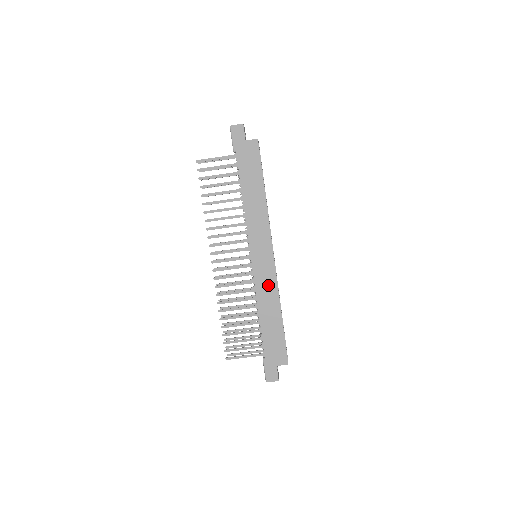
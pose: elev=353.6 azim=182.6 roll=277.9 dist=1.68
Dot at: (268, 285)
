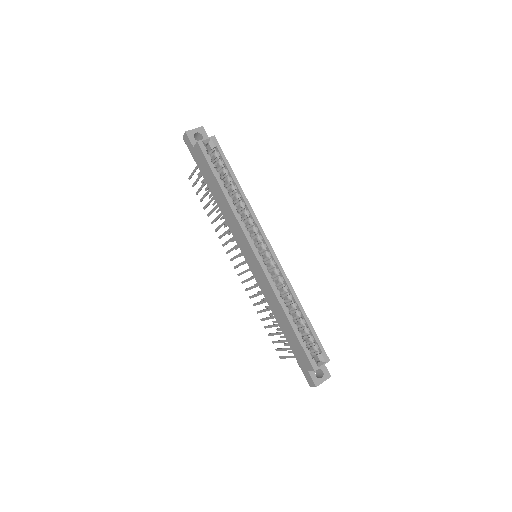
Dot at: (266, 287)
